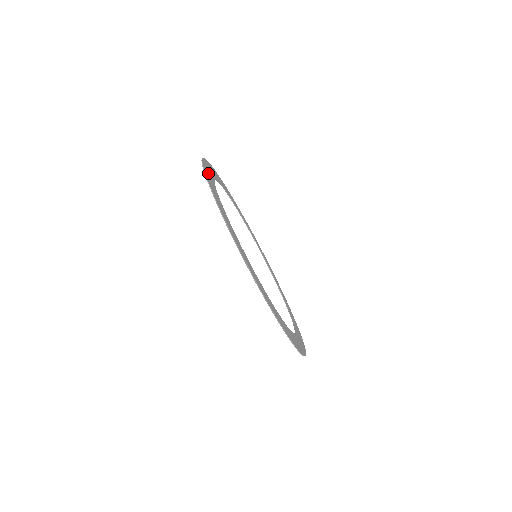
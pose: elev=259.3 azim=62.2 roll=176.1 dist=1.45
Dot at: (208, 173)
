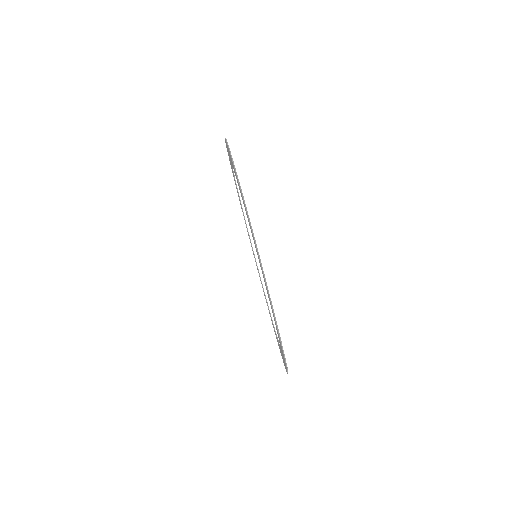
Dot at: occluded
